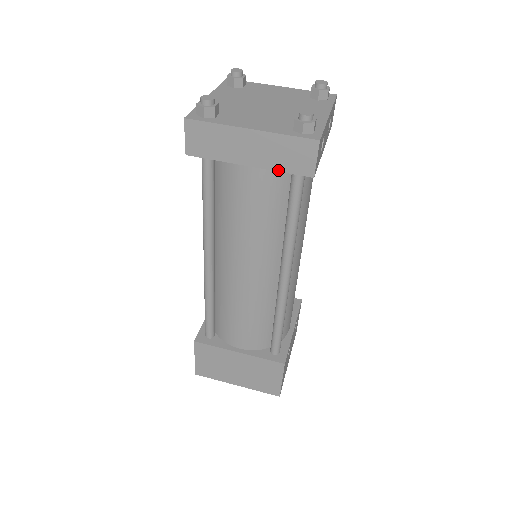
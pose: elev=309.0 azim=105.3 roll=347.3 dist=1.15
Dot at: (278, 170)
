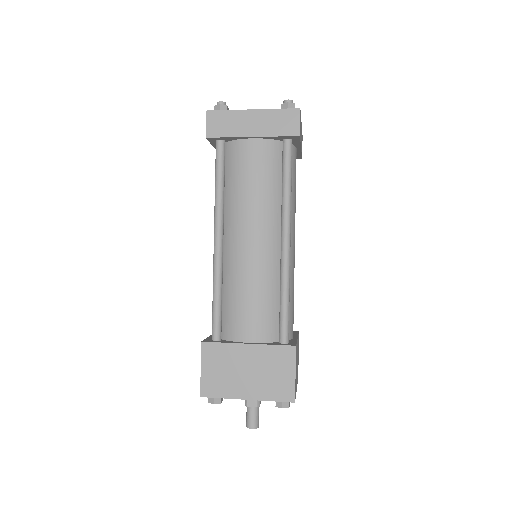
Dot at: (274, 135)
